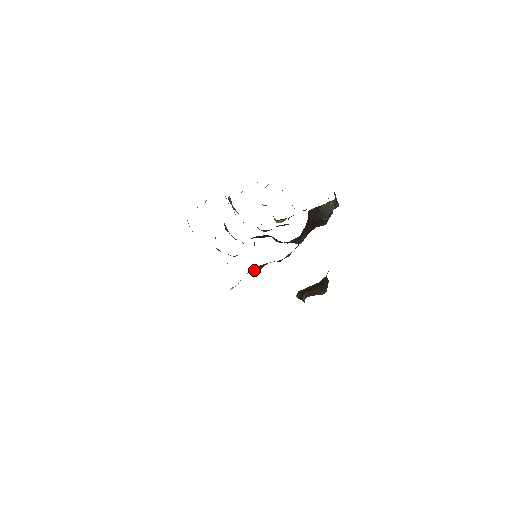
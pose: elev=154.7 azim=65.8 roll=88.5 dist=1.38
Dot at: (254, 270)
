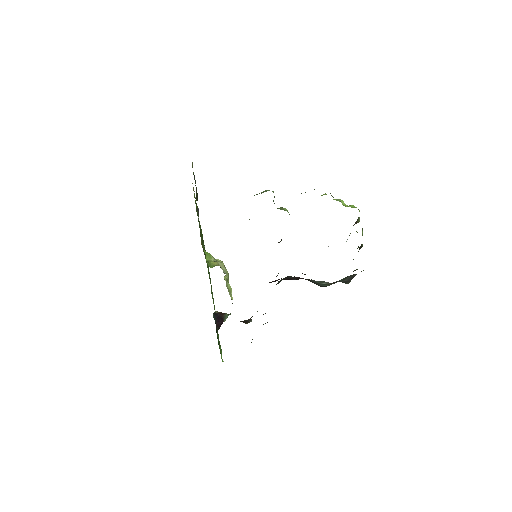
Dot at: occluded
